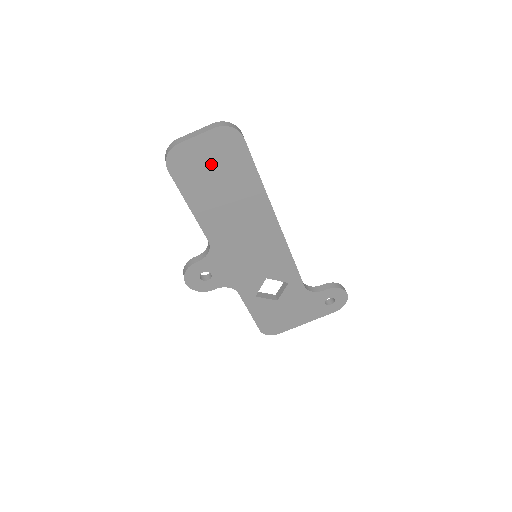
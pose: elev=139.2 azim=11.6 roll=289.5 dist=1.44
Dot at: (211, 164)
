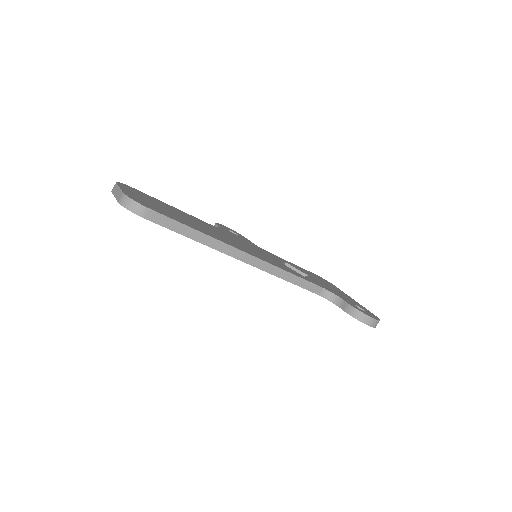
Dot at: occluded
